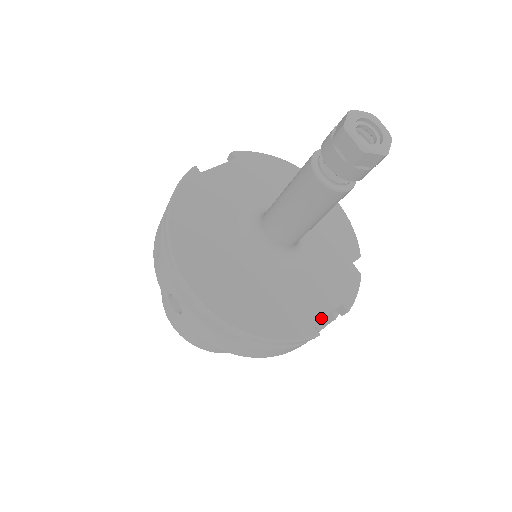
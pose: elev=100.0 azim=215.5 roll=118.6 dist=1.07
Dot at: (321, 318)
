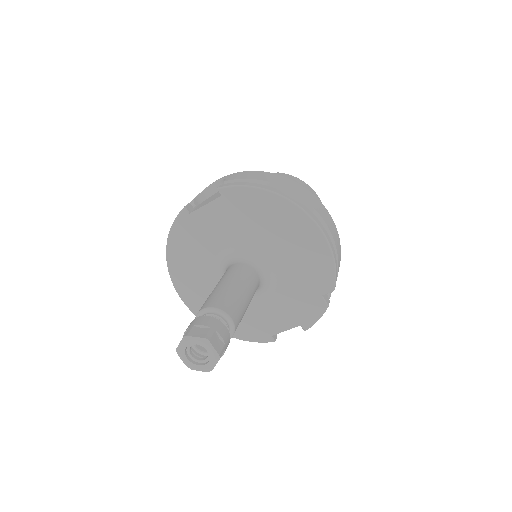
Dot at: (278, 332)
